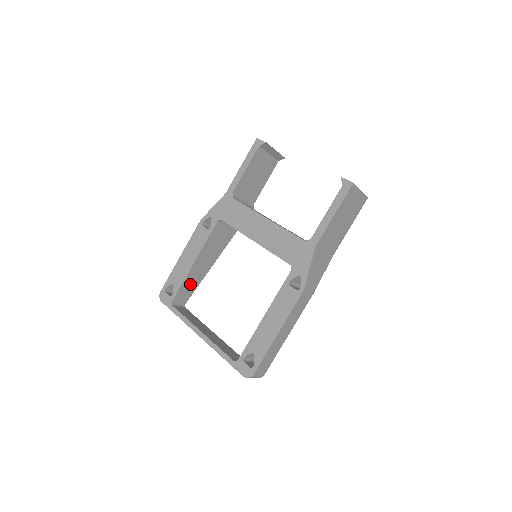
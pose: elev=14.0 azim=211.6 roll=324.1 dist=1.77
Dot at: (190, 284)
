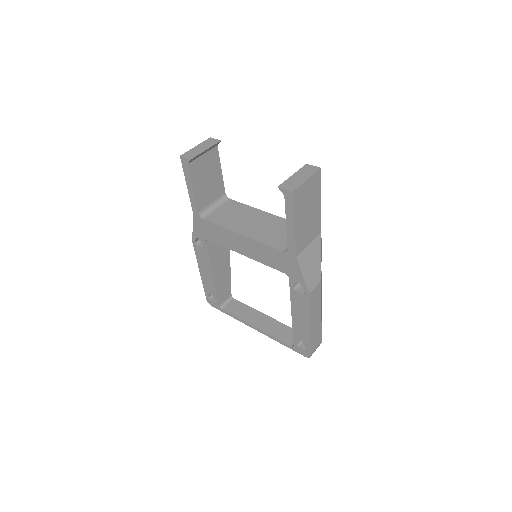
Dot at: (223, 285)
